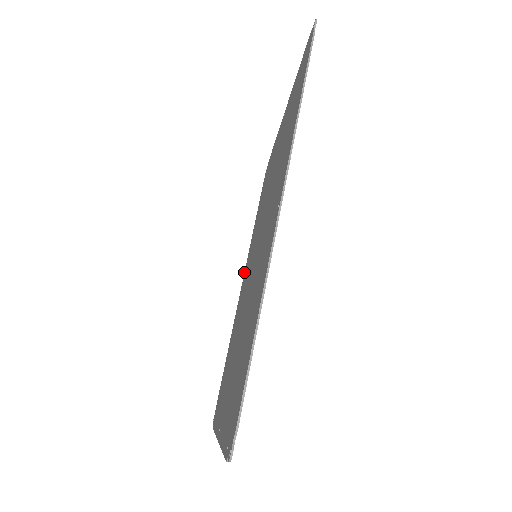
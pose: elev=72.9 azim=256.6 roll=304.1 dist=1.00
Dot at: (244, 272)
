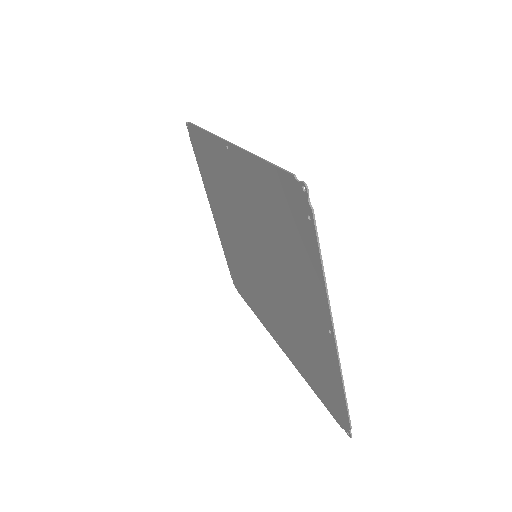
Dot at: occluded
